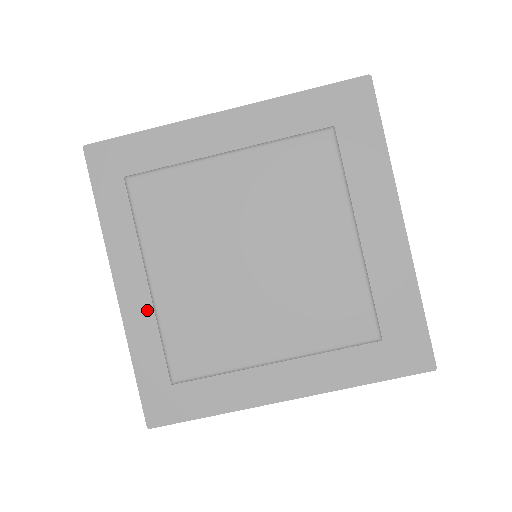
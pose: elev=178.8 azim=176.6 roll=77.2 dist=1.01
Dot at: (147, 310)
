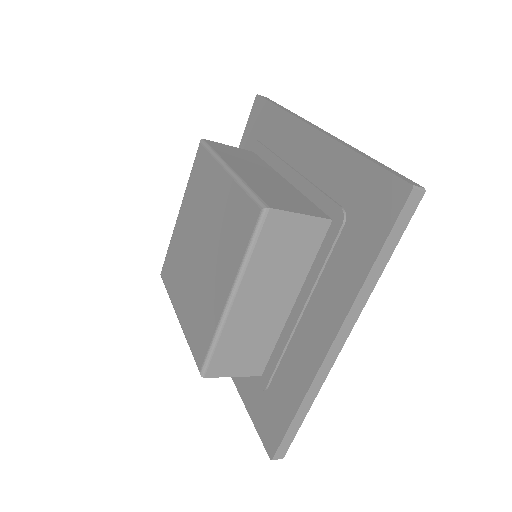
Dot at: occluded
